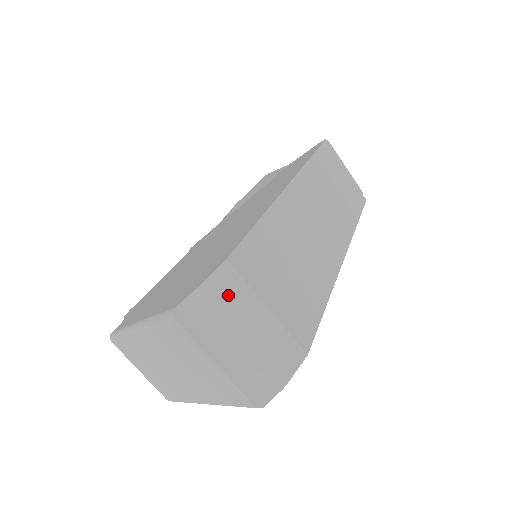
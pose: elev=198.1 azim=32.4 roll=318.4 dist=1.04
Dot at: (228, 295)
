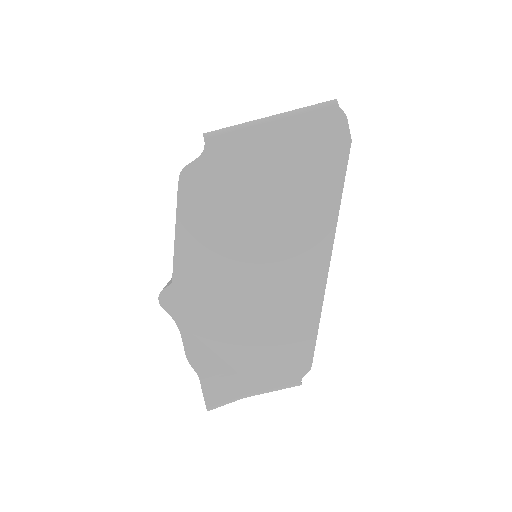
Dot at: occluded
